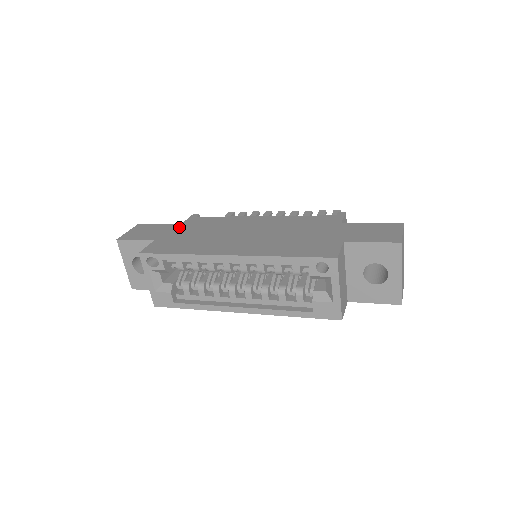
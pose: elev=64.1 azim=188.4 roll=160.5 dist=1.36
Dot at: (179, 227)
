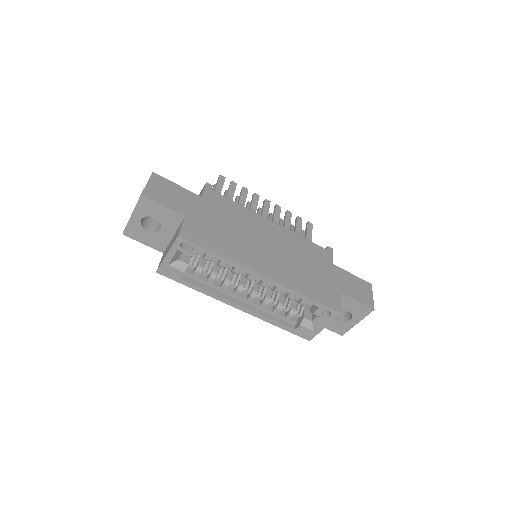
Dot at: (202, 203)
